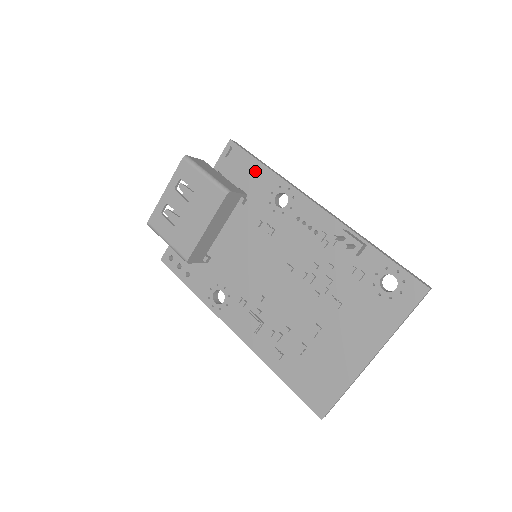
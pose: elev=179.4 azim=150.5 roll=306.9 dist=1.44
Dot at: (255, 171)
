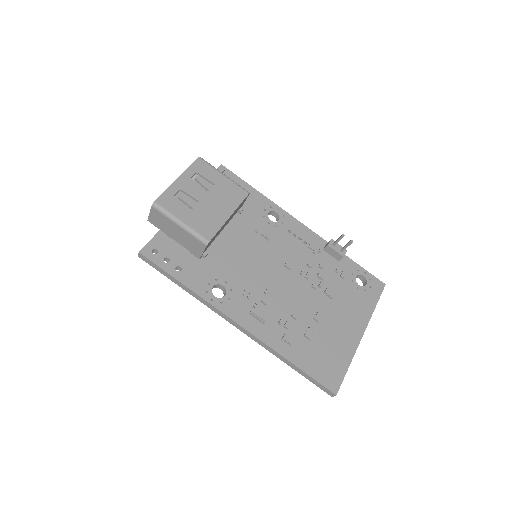
Dot at: occluded
